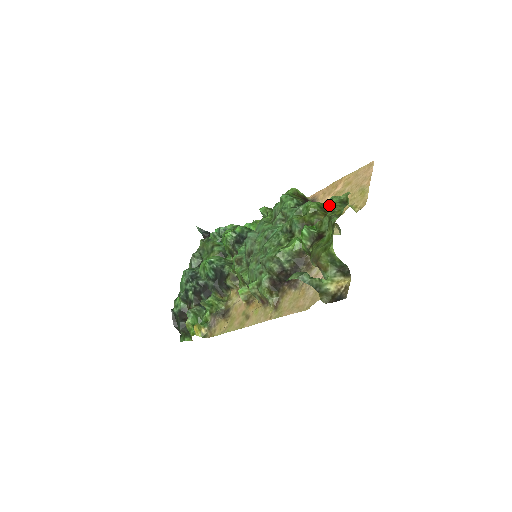
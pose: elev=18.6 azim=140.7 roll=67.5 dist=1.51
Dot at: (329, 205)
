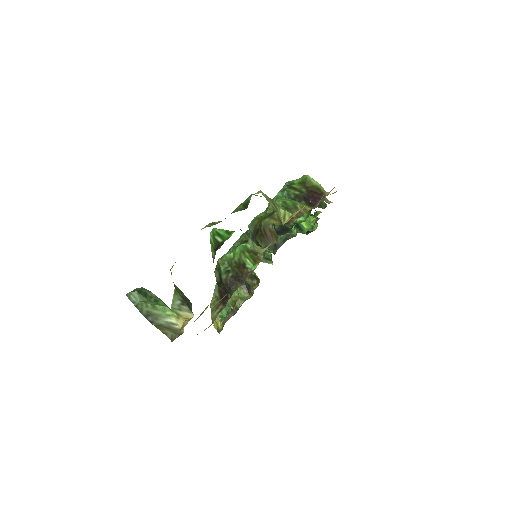
Dot at: occluded
